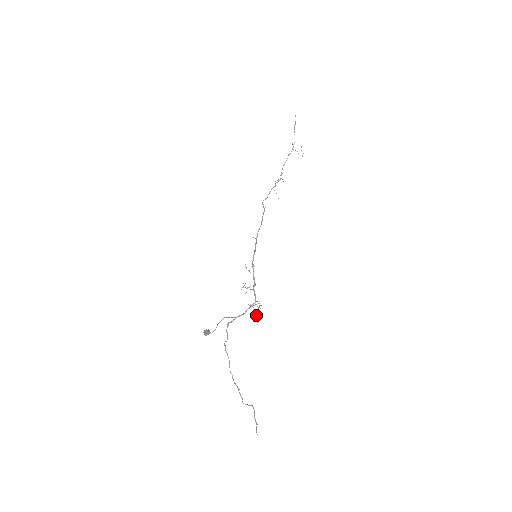
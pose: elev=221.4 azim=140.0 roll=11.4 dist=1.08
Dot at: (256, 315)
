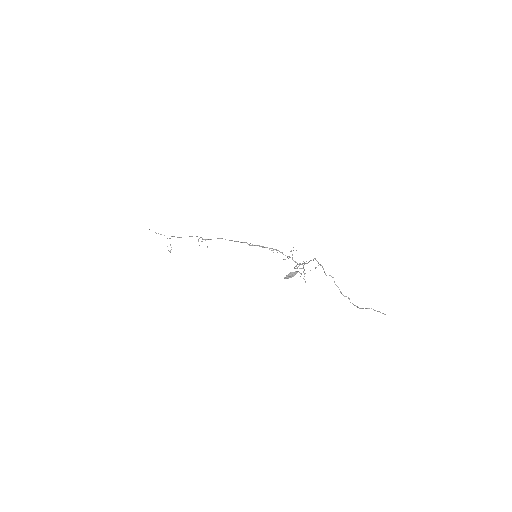
Dot at: occluded
